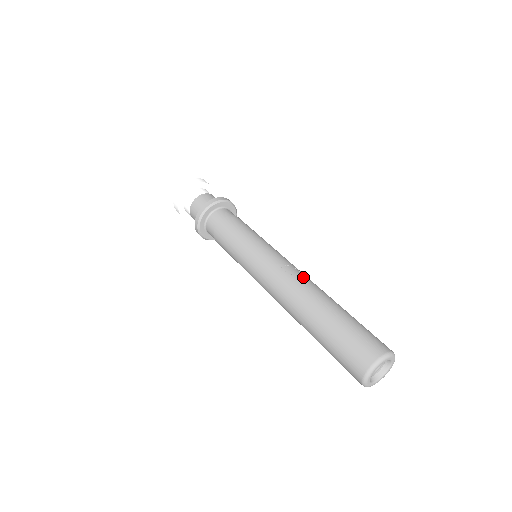
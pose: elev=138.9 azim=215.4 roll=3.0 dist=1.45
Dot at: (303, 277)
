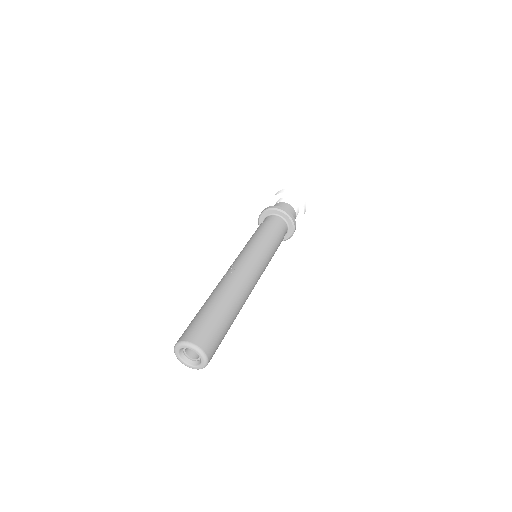
Dot at: (228, 275)
